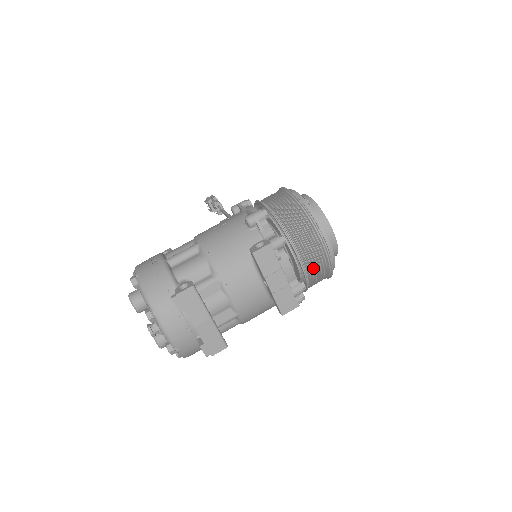
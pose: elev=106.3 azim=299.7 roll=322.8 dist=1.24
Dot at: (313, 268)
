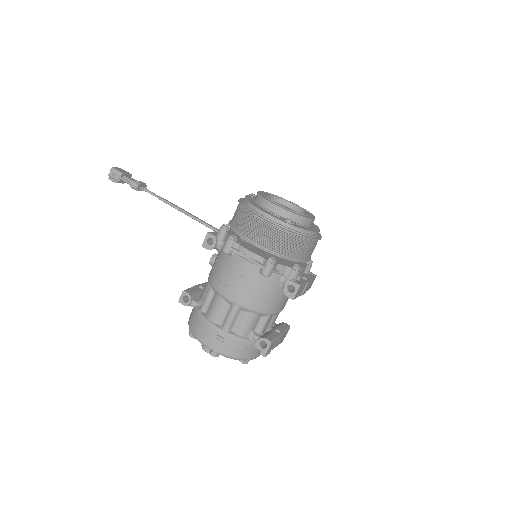
Dot at: occluded
